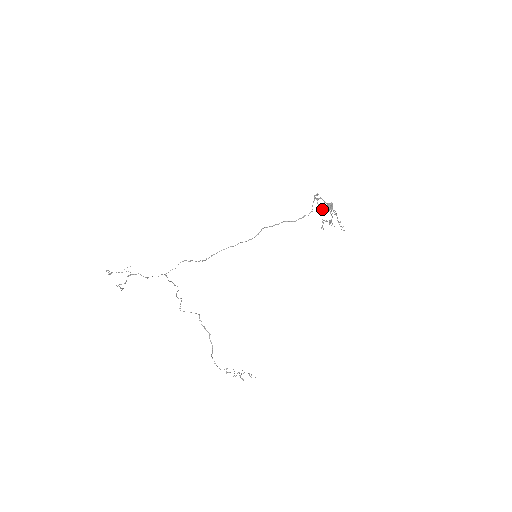
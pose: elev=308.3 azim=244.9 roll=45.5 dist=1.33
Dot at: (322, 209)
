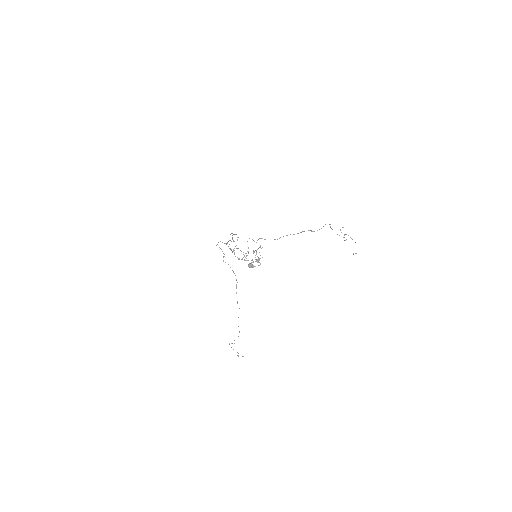
Dot at: (246, 256)
